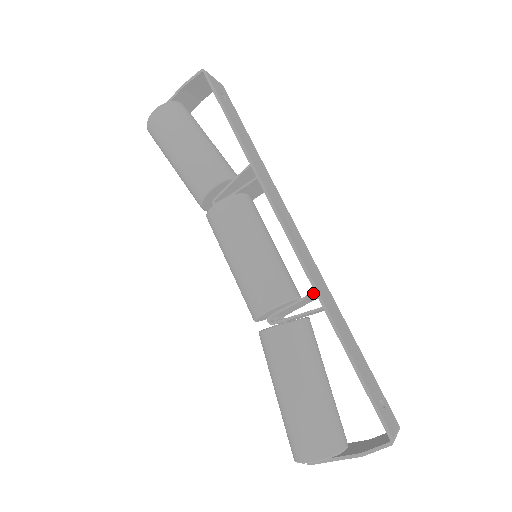
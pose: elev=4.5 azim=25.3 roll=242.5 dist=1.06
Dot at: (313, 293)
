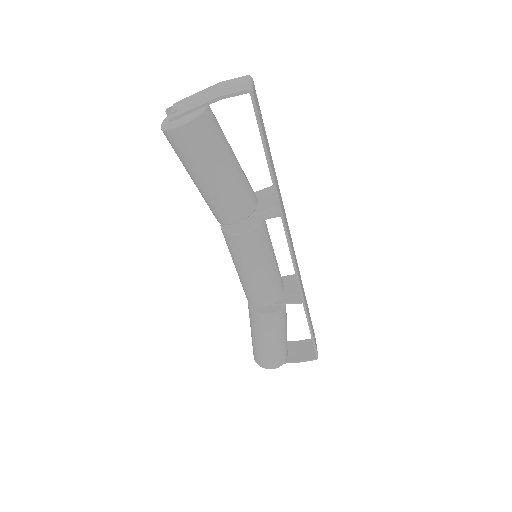
Dot at: (299, 295)
